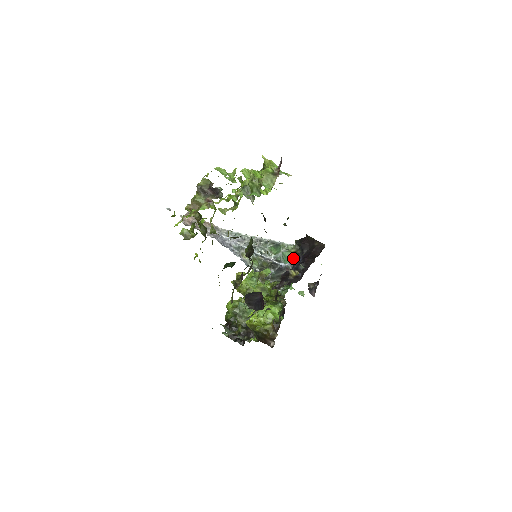
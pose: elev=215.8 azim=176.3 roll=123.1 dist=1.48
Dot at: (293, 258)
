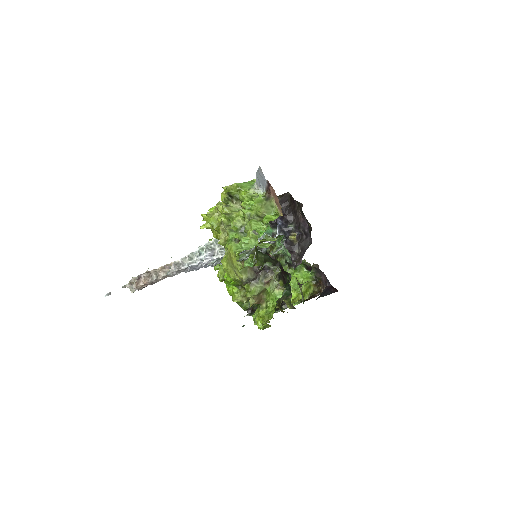
Dot at: (270, 224)
